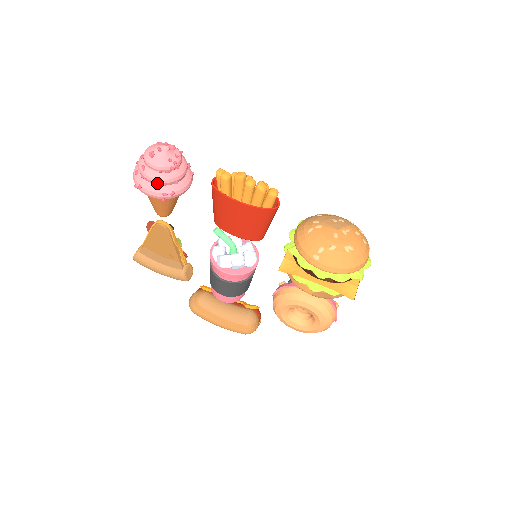
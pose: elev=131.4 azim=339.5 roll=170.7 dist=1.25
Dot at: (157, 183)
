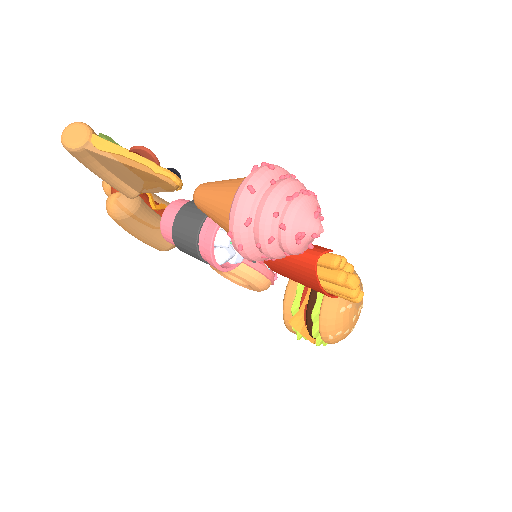
Dot at: (268, 256)
